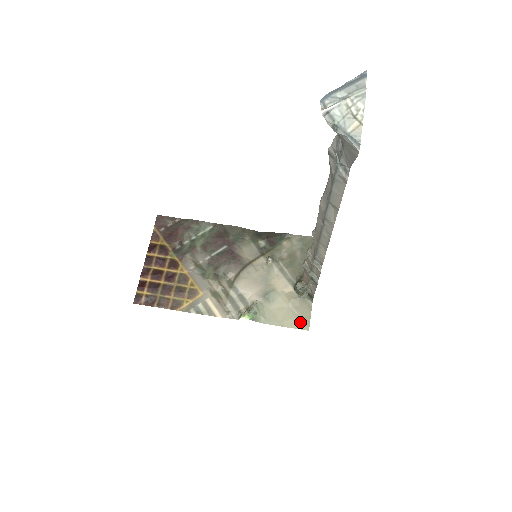
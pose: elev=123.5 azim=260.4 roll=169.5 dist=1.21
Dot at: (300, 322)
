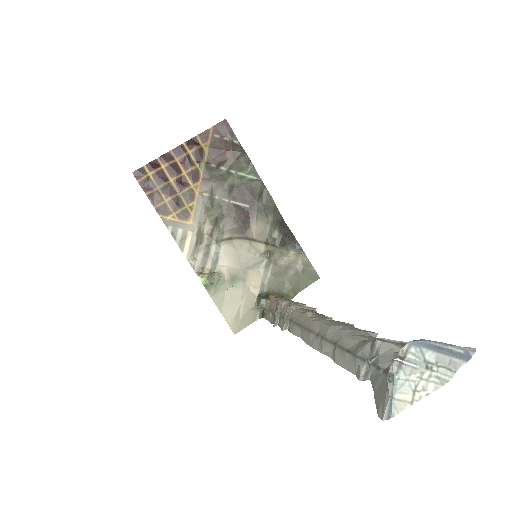
Dot at: (236, 322)
